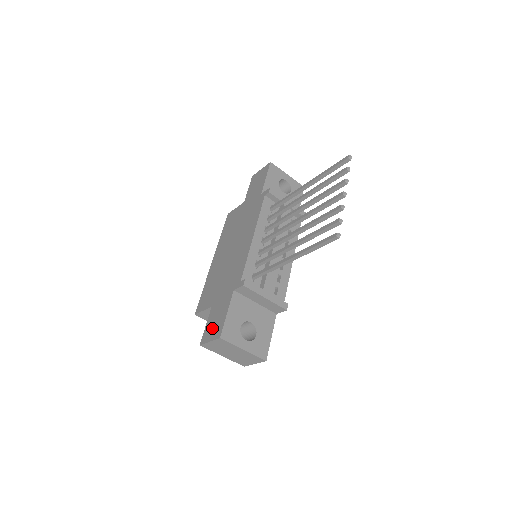
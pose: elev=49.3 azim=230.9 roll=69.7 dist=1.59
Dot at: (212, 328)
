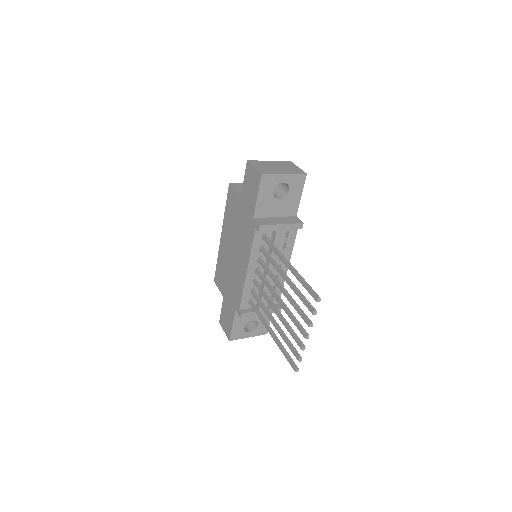
Dot at: (225, 322)
